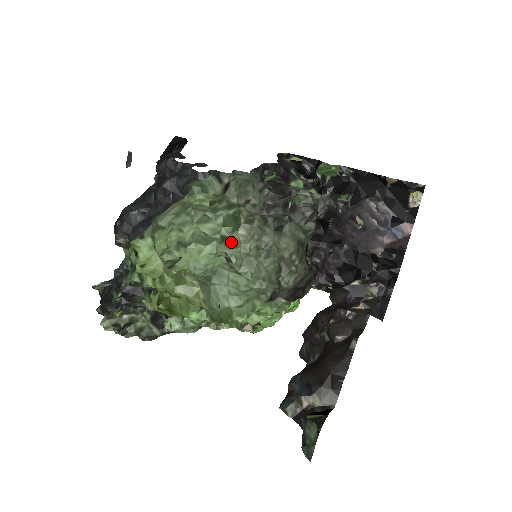
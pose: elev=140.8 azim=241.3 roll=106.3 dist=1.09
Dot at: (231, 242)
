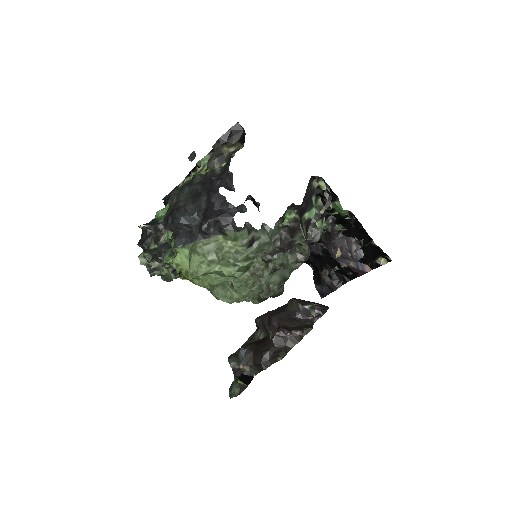
Dot at: (238, 279)
